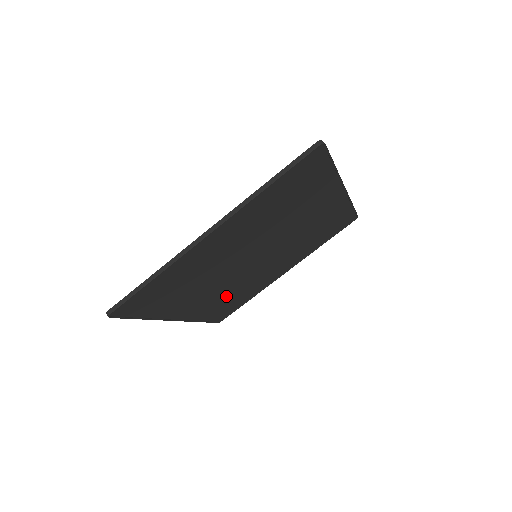
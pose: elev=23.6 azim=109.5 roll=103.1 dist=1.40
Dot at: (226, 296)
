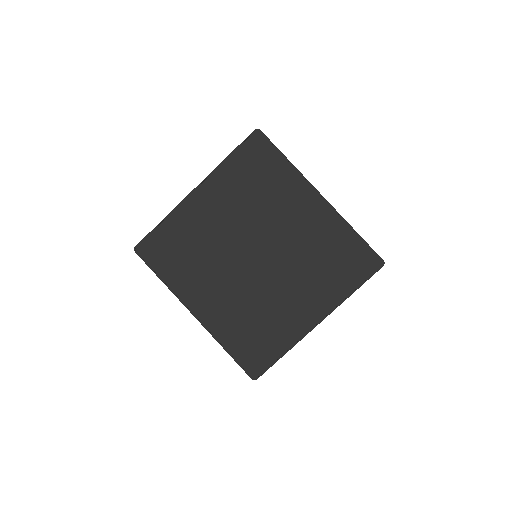
Dot at: (243, 314)
